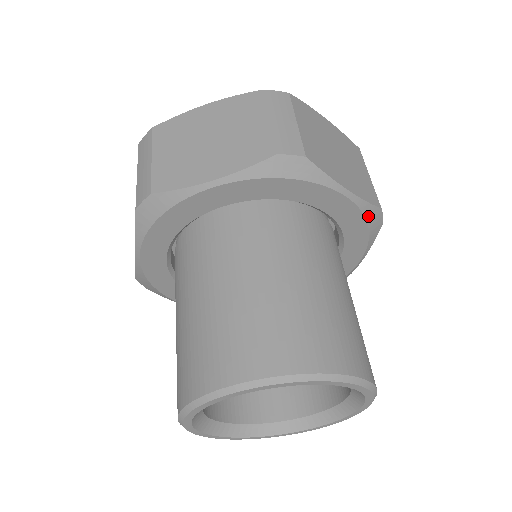
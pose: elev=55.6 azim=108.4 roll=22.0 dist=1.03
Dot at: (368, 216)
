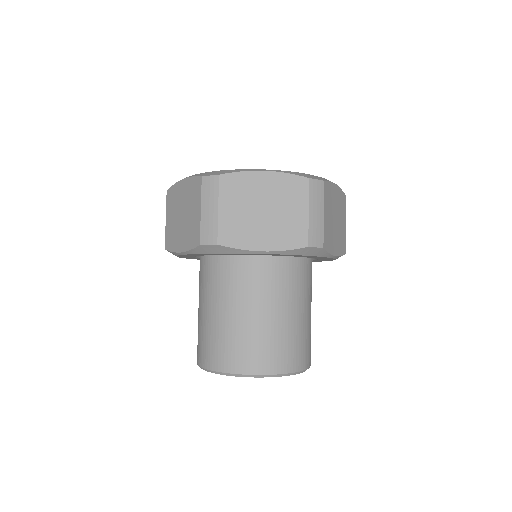
Dot at: (337, 258)
